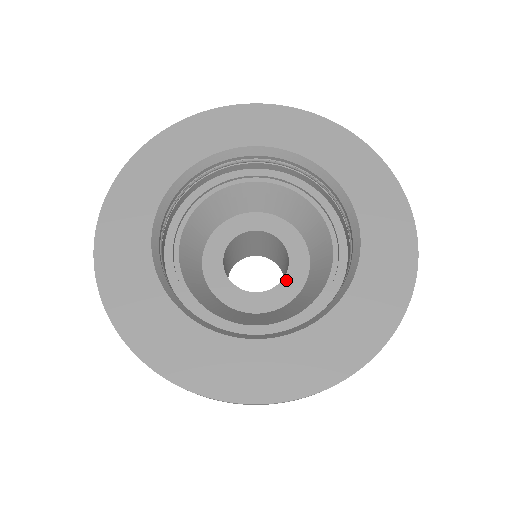
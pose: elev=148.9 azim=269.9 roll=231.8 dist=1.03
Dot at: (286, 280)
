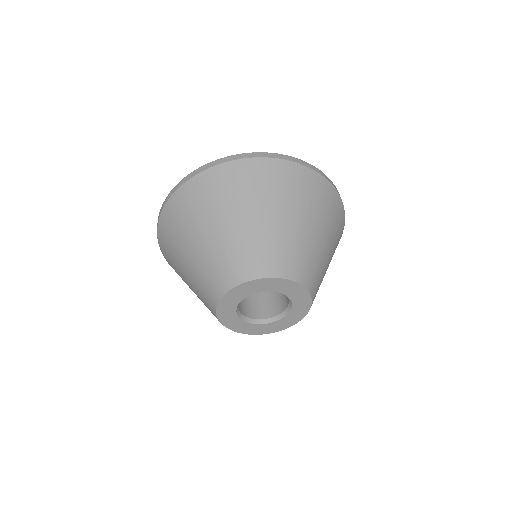
Dot at: occluded
